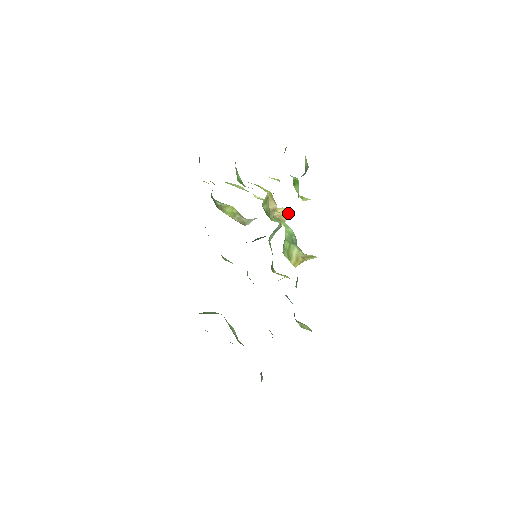
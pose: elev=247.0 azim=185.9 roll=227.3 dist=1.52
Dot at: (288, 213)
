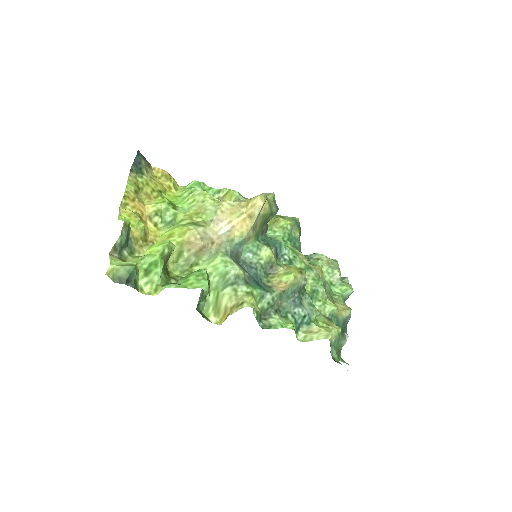
Dot at: (258, 206)
